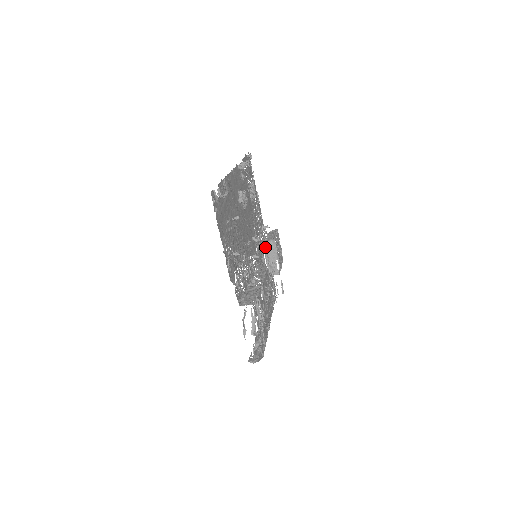
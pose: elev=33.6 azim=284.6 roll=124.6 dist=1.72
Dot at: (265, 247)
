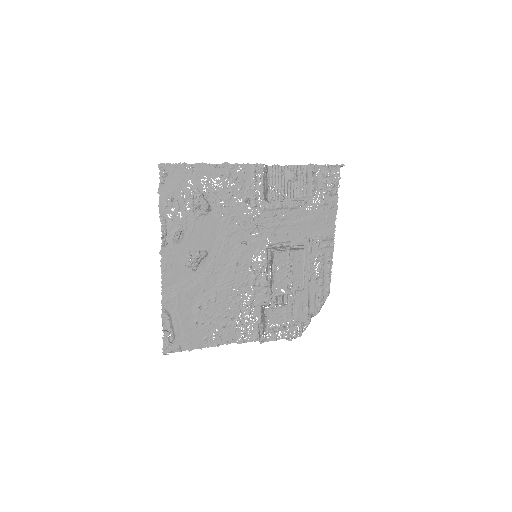
Dot at: occluded
